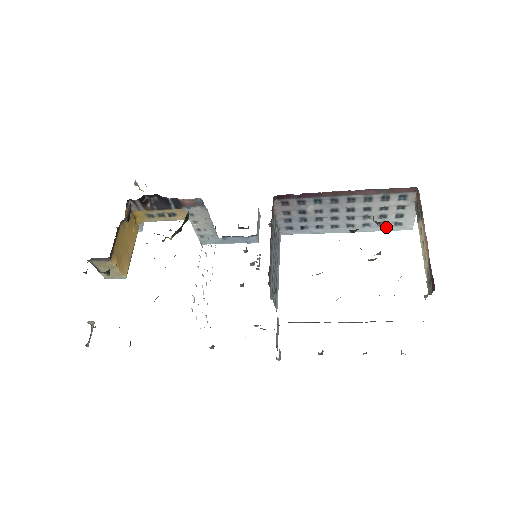
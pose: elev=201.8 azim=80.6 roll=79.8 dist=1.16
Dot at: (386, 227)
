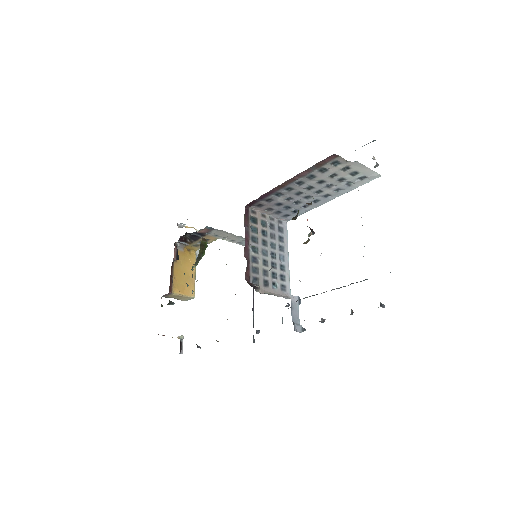
Dot at: (356, 184)
